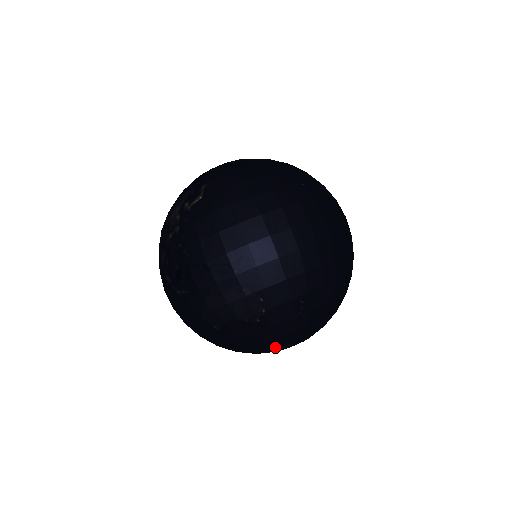
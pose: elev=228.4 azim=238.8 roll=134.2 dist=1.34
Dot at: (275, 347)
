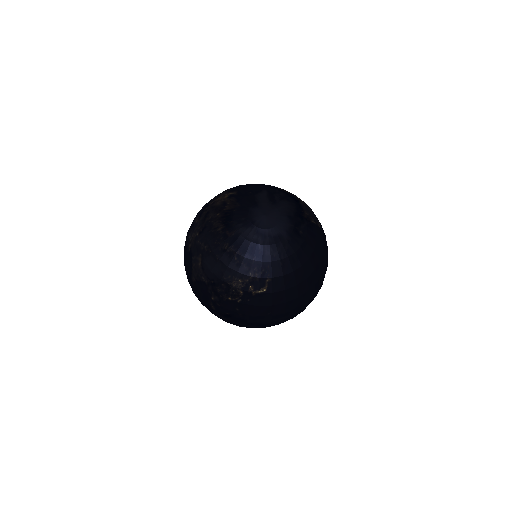
Dot at: occluded
